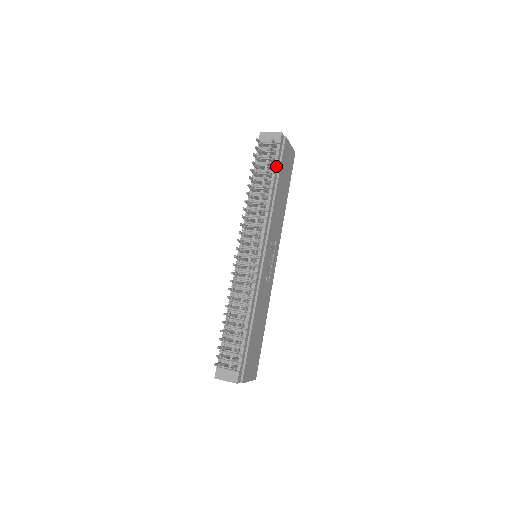
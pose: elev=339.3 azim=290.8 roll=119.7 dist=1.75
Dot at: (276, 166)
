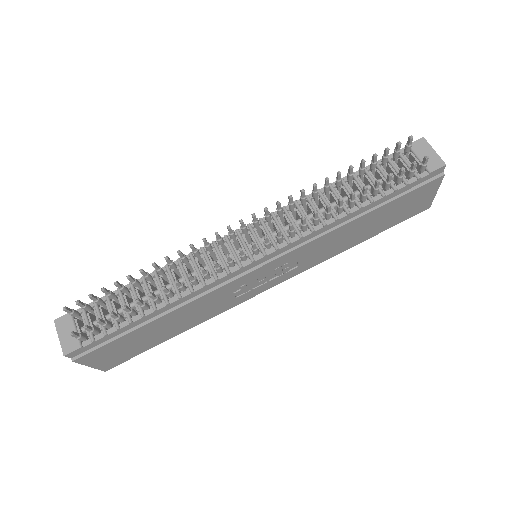
Dot at: (394, 191)
